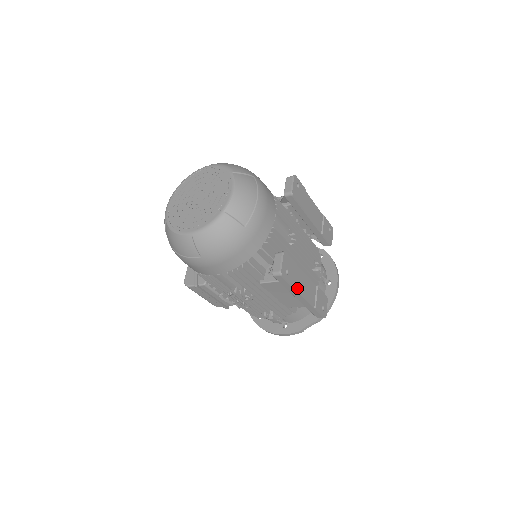
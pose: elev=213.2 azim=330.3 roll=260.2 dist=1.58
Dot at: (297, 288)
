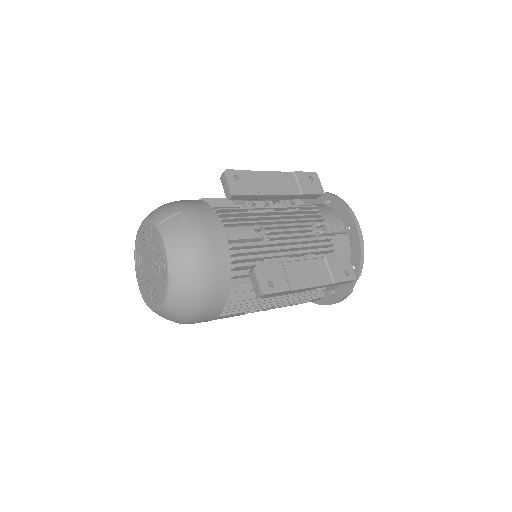
Dot at: (296, 286)
